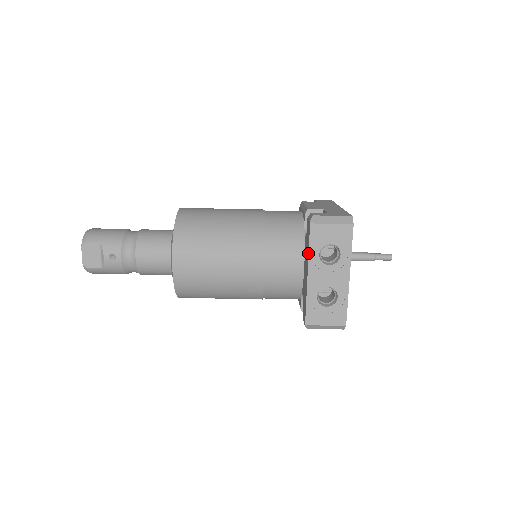
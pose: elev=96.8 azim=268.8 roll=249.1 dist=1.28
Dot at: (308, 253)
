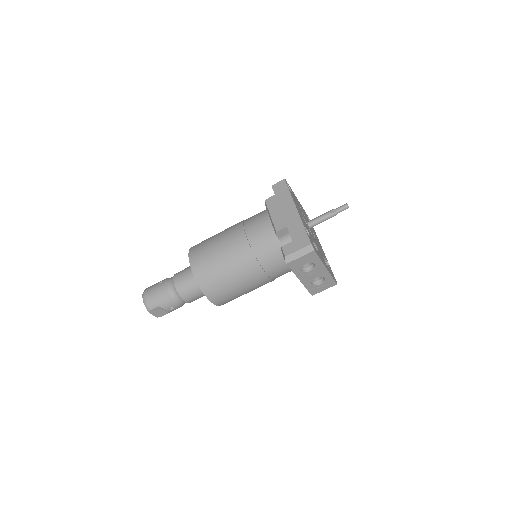
Dot at: (294, 273)
